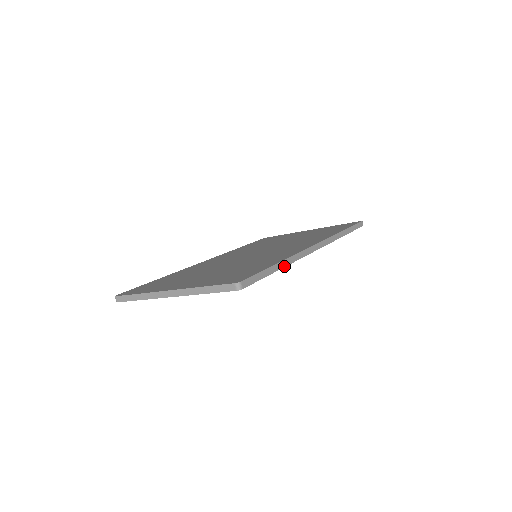
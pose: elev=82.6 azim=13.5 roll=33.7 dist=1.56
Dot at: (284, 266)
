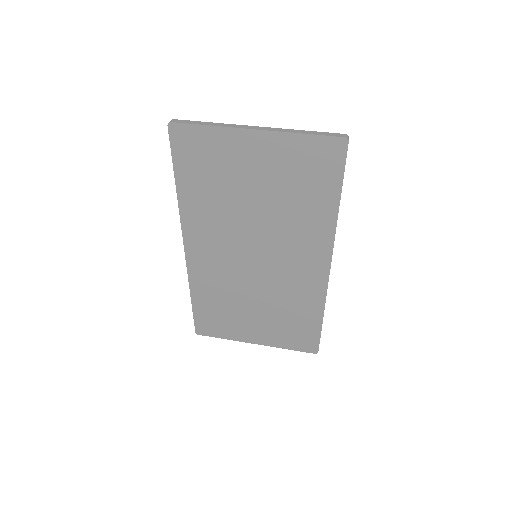
Dot at: occluded
